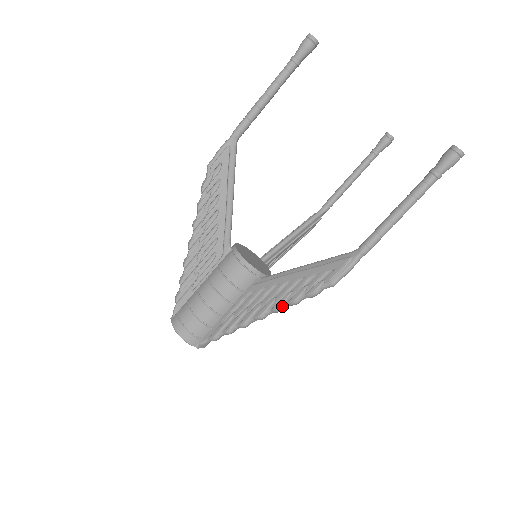
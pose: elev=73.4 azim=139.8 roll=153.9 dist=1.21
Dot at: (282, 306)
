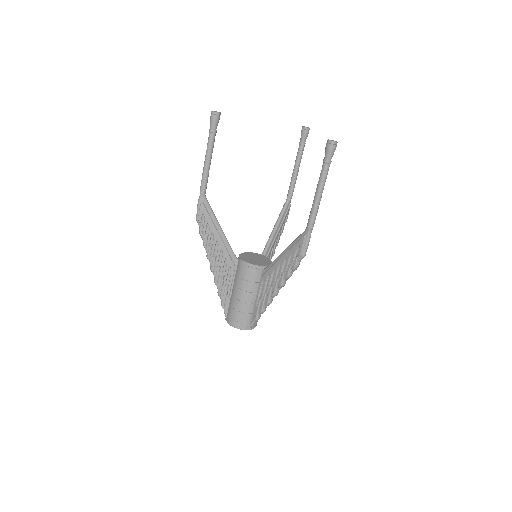
Dot at: (283, 282)
